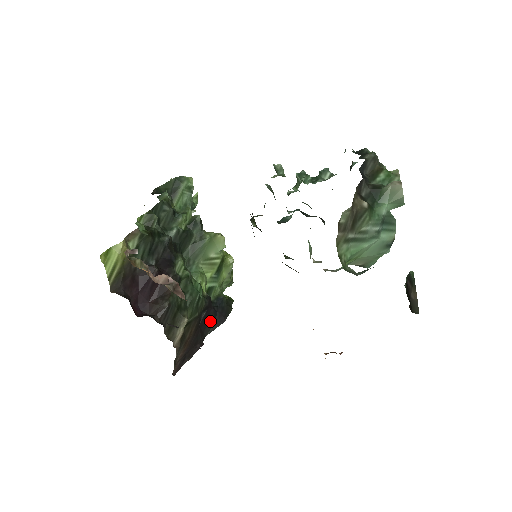
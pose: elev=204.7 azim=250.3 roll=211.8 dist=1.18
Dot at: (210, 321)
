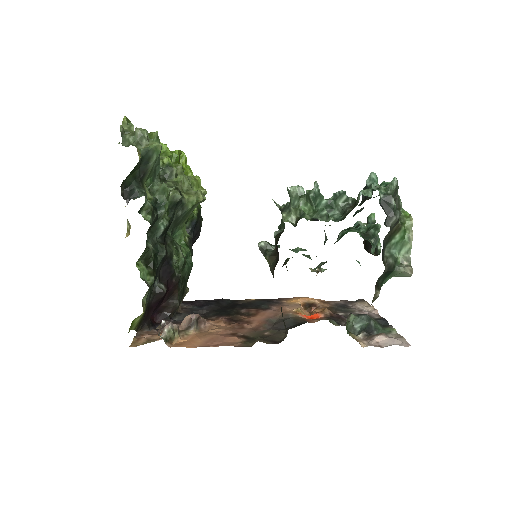
Dot at: occluded
